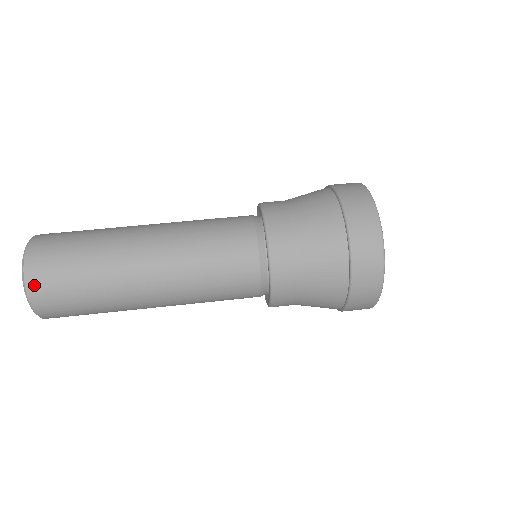
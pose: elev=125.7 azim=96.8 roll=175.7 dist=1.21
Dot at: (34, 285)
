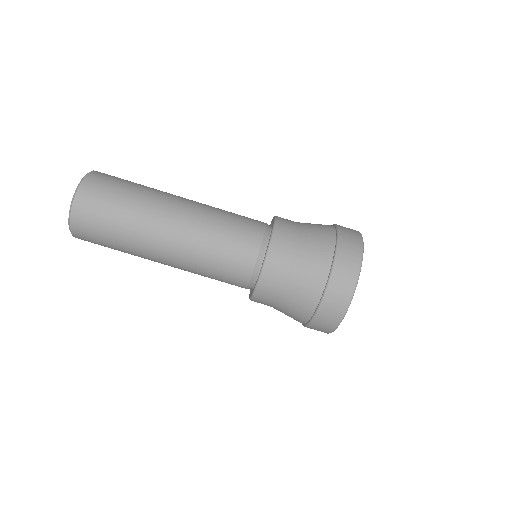
Dot at: (77, 216)
